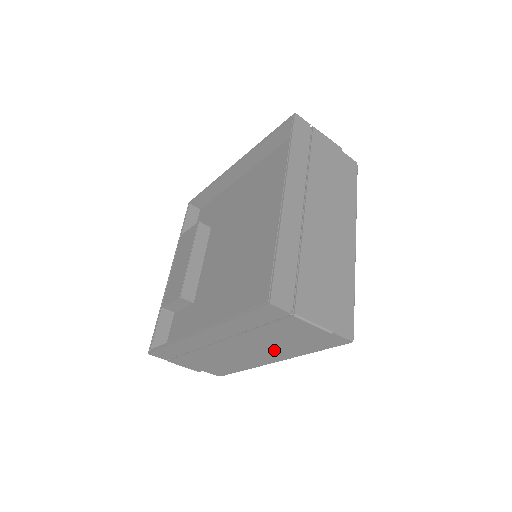
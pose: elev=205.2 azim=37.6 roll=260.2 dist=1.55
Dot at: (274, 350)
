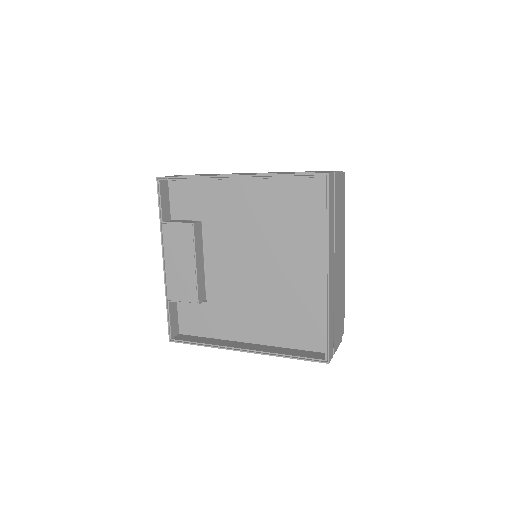
Dot at: occluded
